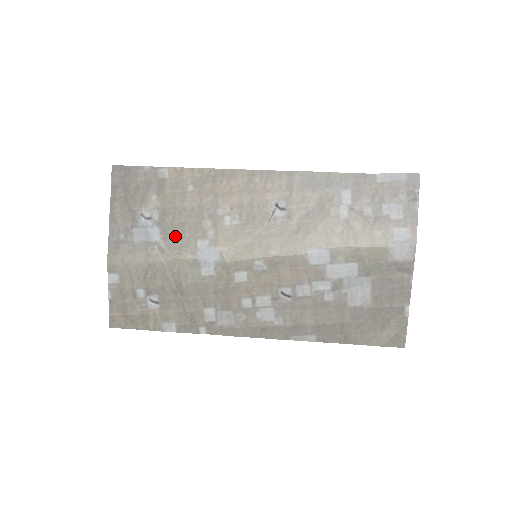
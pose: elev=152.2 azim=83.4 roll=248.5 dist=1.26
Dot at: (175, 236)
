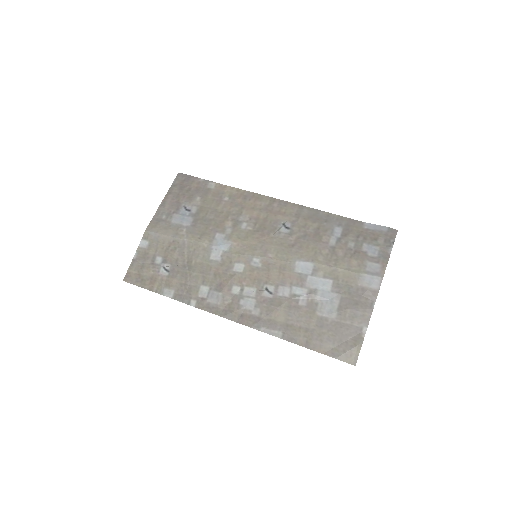
Dot at: (202, 226)
